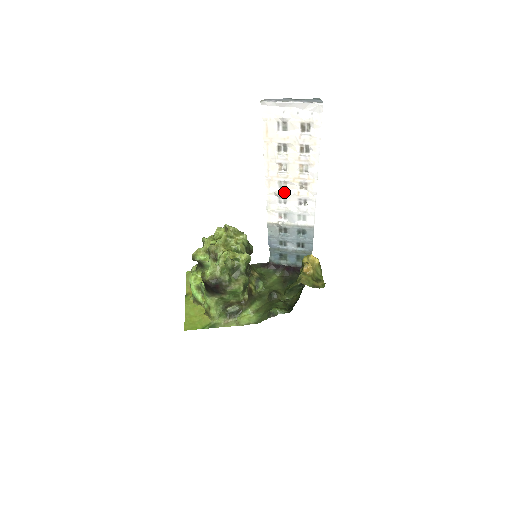
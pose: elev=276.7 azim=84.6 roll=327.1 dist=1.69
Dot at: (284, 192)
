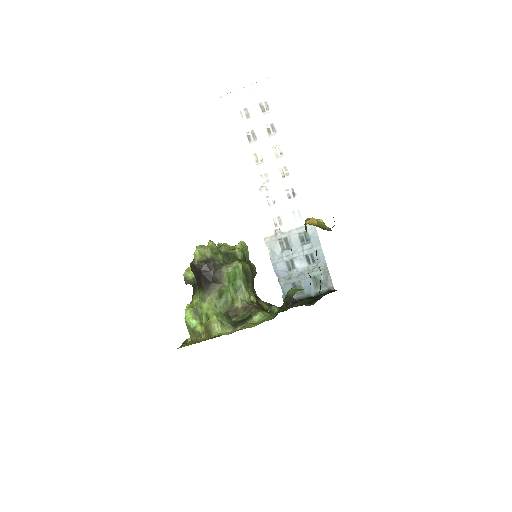
Dot at: (268, 187)
